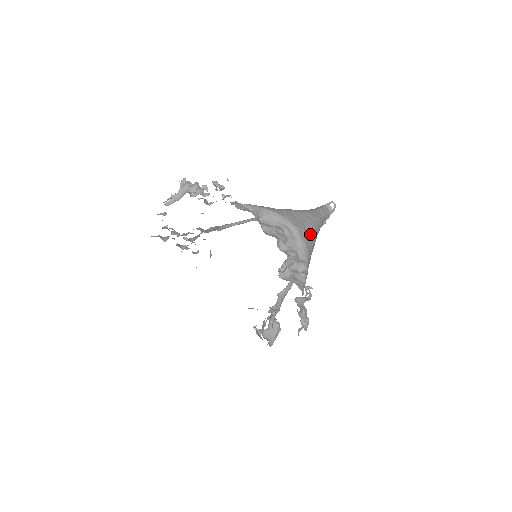
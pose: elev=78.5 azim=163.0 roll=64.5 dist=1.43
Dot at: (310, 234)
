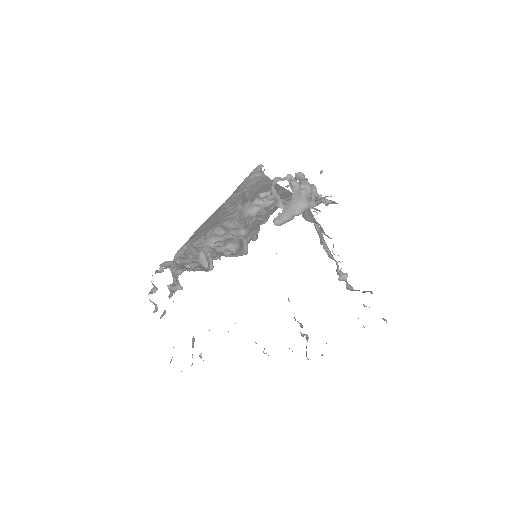
Dot at: occluded
